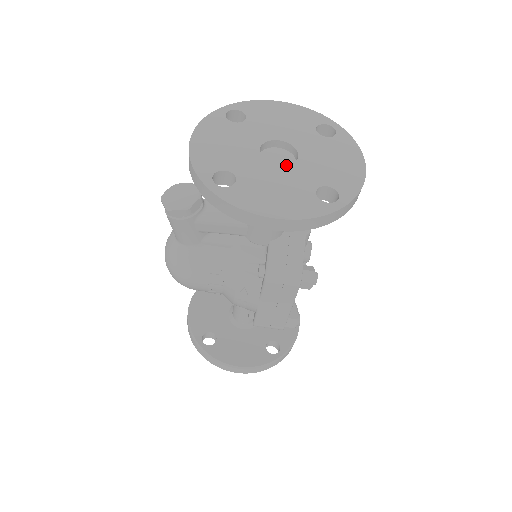
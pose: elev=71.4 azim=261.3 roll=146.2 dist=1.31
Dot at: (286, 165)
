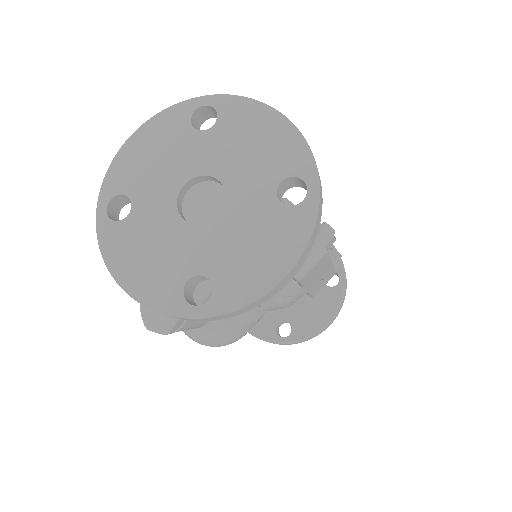
Dot at: (218, 200)
